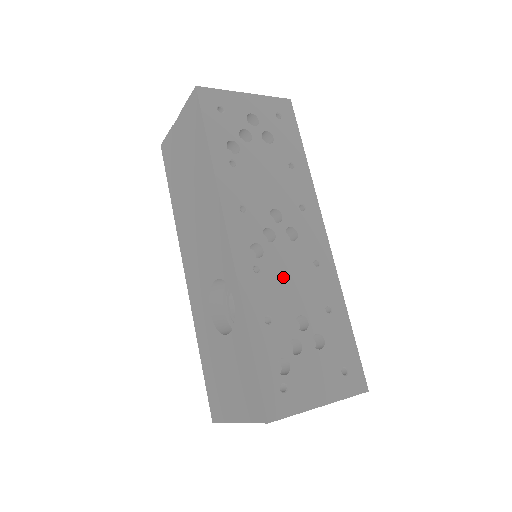
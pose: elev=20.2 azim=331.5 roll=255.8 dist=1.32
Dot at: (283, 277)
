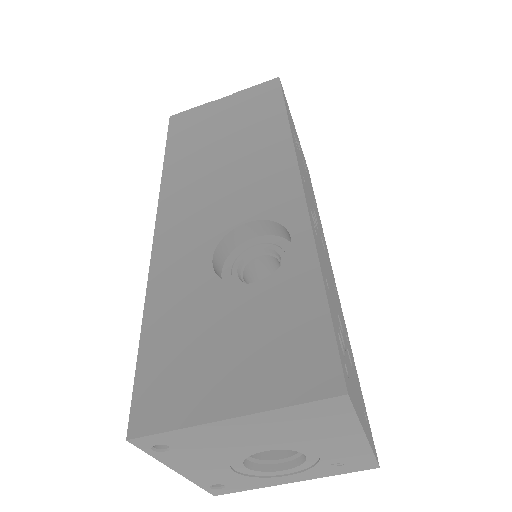
Dot at: (326, 265)
